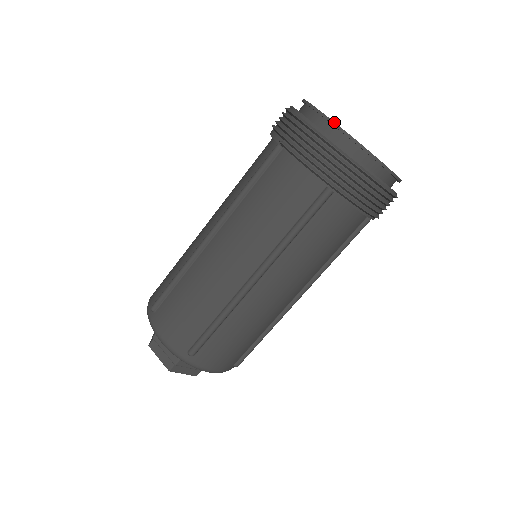
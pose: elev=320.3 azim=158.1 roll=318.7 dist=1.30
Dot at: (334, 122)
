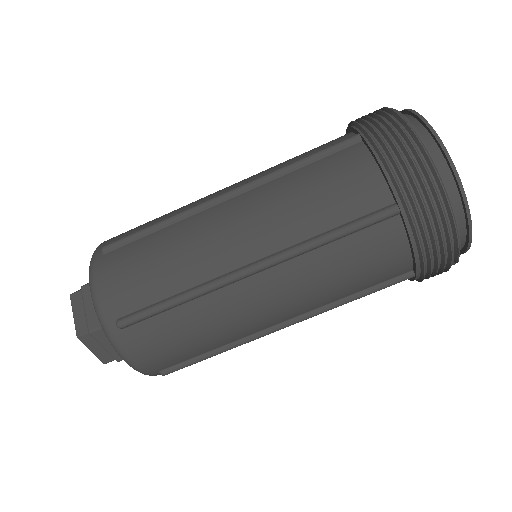
Dot at: occluded
